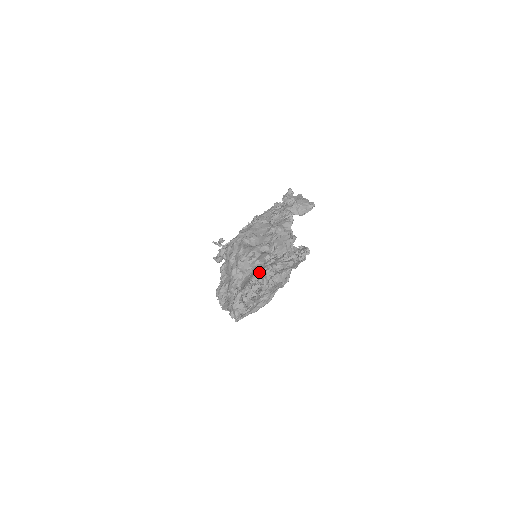
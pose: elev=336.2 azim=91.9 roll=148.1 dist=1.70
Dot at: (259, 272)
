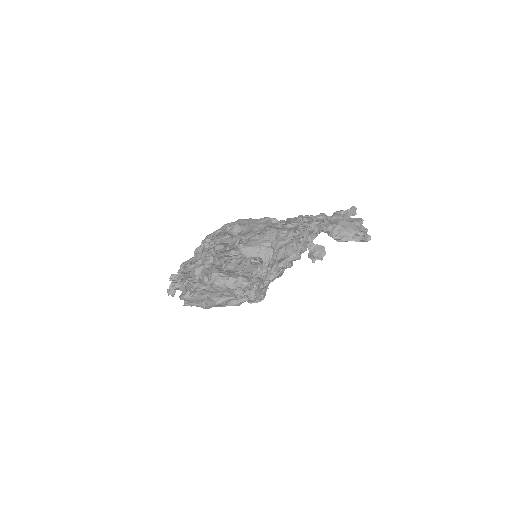
Dot at: occluded
